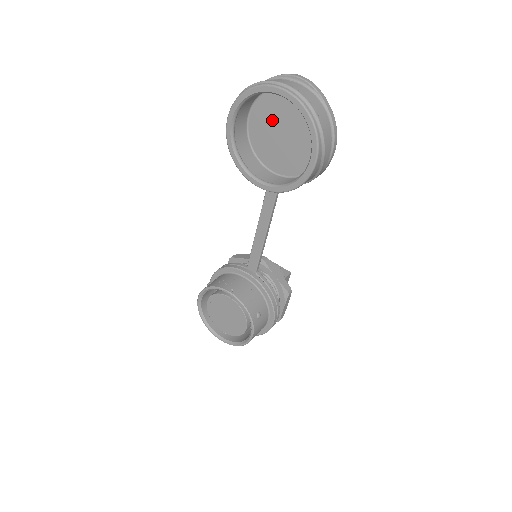
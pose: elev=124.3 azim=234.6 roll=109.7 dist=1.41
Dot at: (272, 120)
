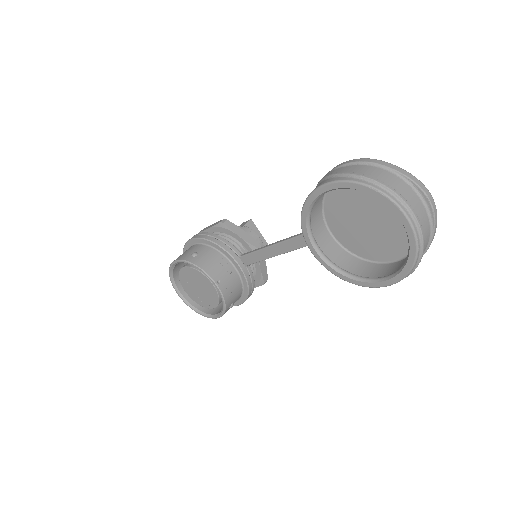
Dot at: (367, 200)
